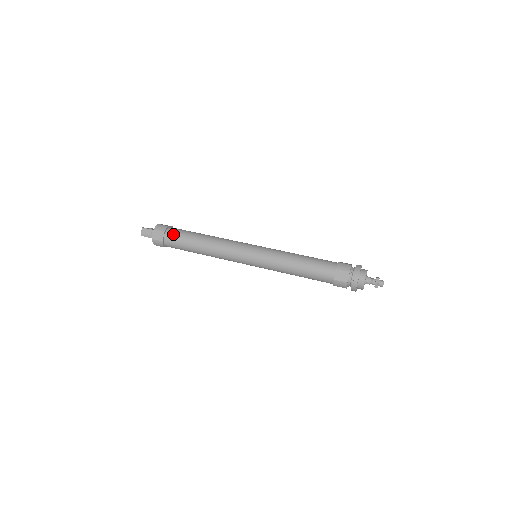
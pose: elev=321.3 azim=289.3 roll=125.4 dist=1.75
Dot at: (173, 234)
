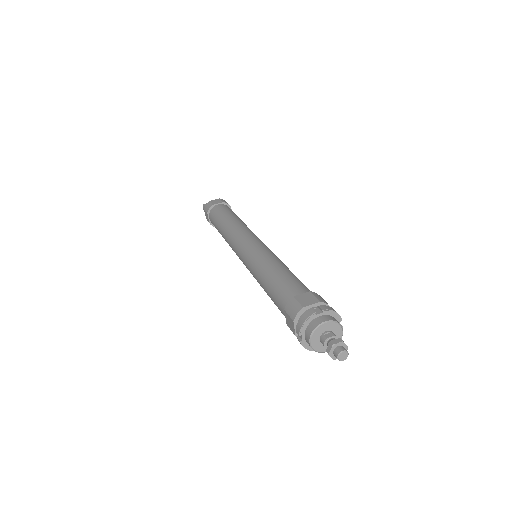
Dot at: (212, 216)
